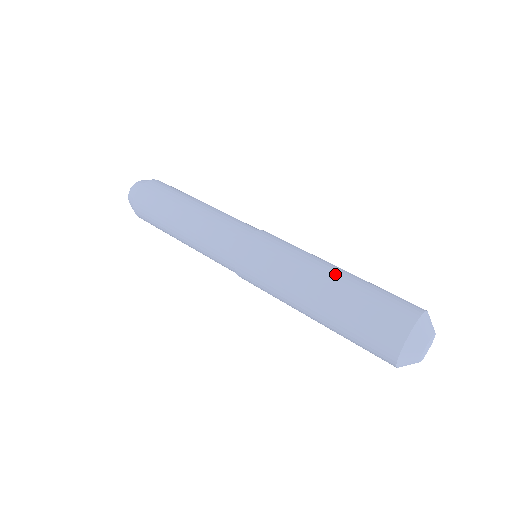
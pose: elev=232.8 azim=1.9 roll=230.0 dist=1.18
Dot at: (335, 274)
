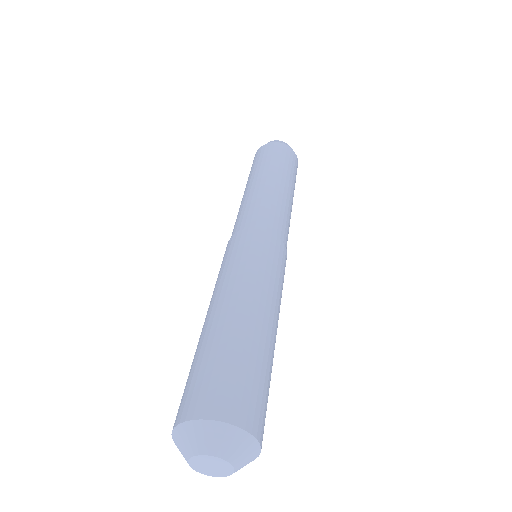
Dot at: (219, 314)
